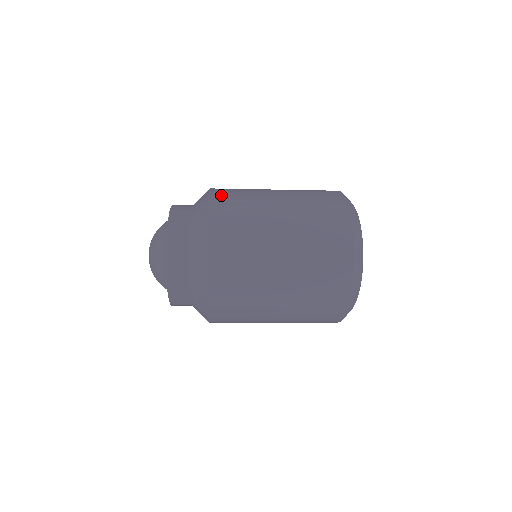
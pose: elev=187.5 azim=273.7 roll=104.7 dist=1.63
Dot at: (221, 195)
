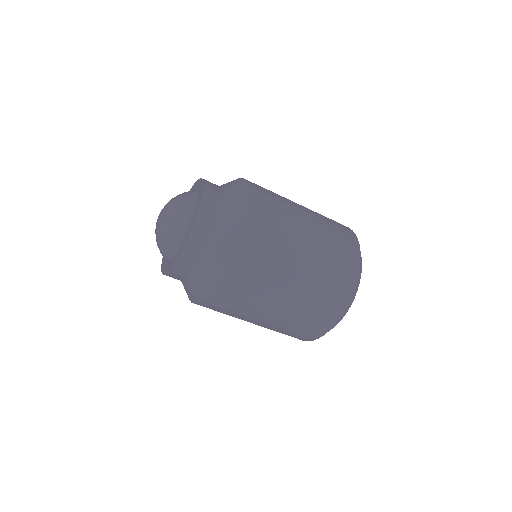
Dot at: (258, 206)
